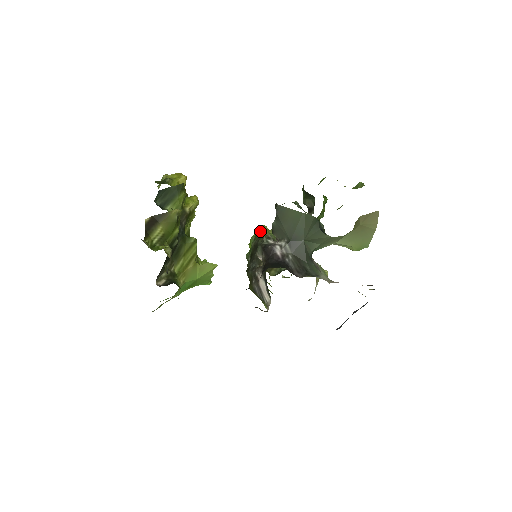
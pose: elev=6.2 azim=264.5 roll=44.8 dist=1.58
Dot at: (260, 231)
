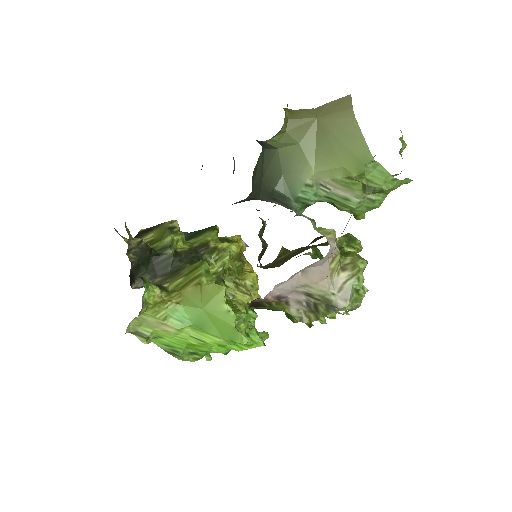
Dot at: occluded
